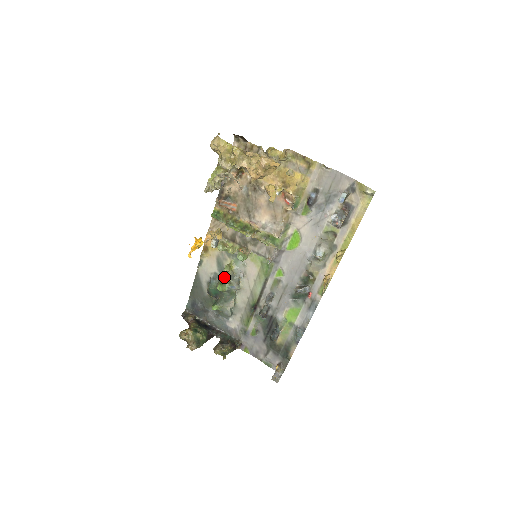
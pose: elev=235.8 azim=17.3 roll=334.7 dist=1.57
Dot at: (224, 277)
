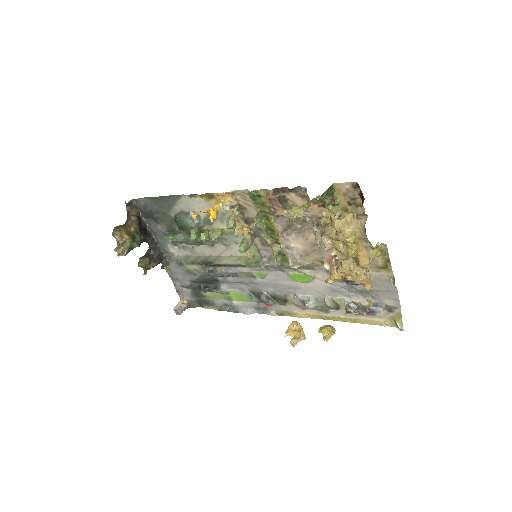
Dot at: (207, 235)
